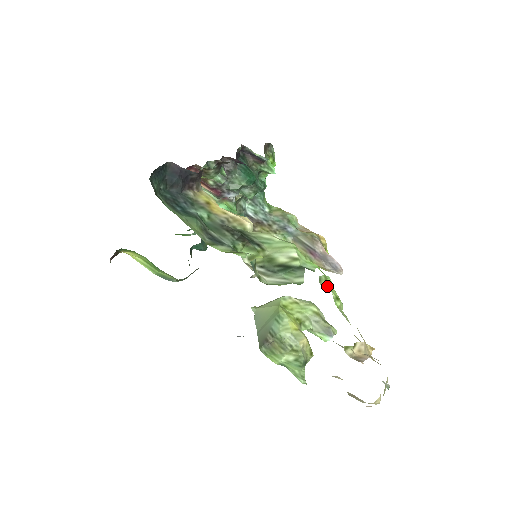
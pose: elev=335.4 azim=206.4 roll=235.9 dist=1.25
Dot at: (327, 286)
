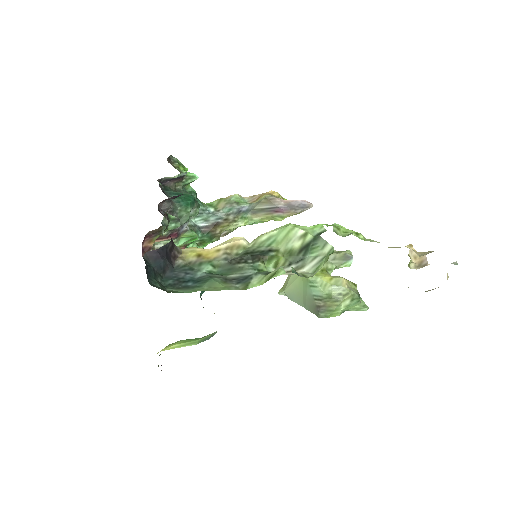
Dot at: (342, 232)
